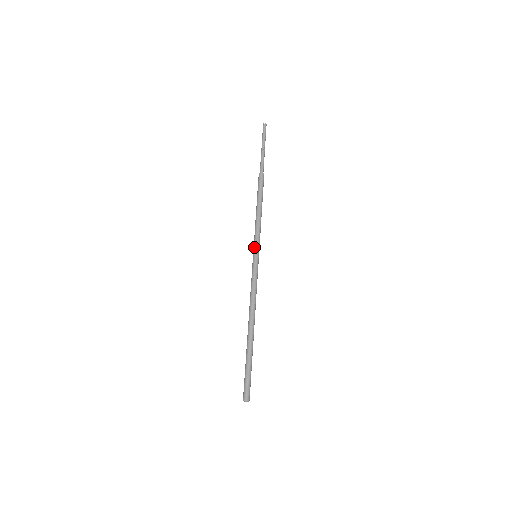
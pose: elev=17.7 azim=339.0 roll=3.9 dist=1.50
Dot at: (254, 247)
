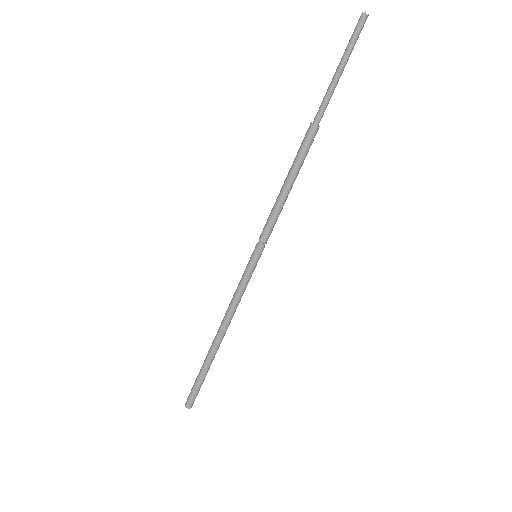
Dot at: occluded
